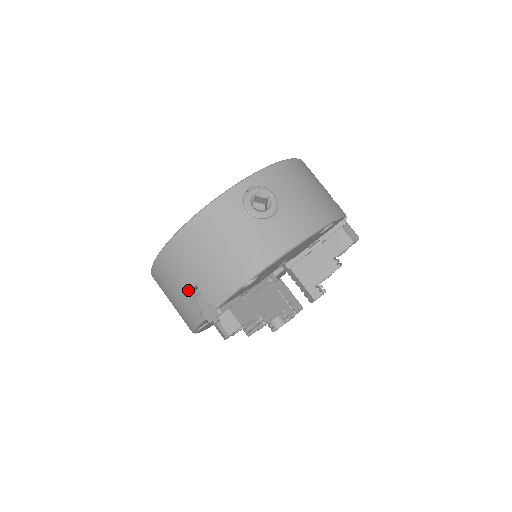
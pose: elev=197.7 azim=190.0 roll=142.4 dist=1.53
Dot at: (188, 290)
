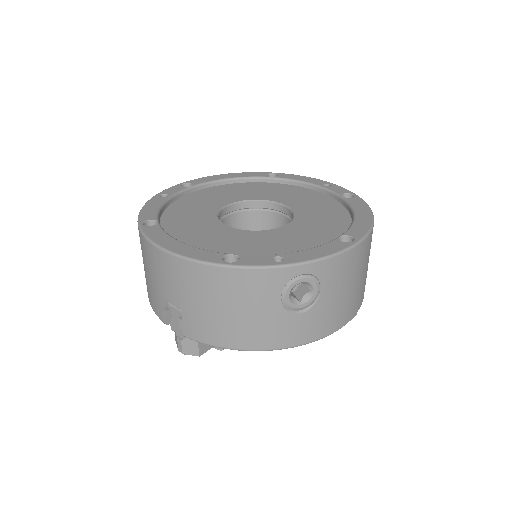
Dot at: (169, 301)
